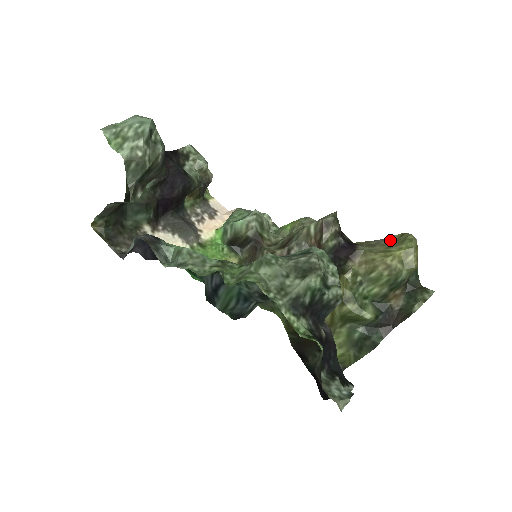
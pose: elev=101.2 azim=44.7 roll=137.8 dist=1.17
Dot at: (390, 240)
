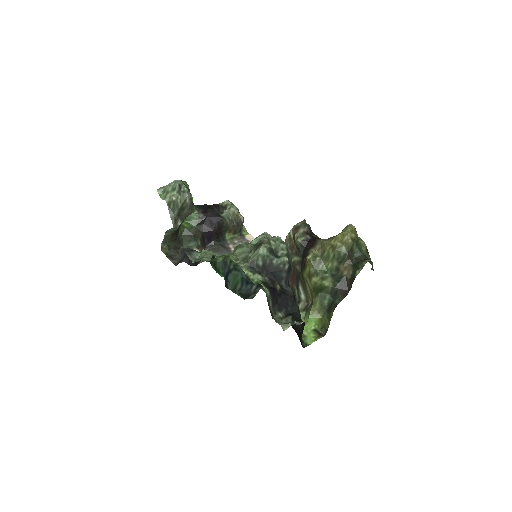
Dot at: occluded
